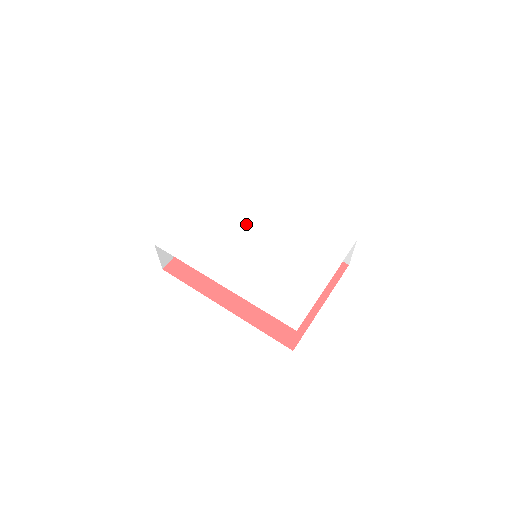
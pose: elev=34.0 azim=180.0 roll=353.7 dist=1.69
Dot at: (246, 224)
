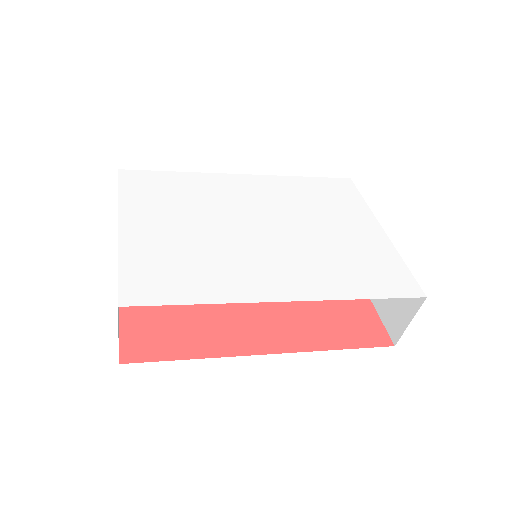
Dot at: (224, 212)
